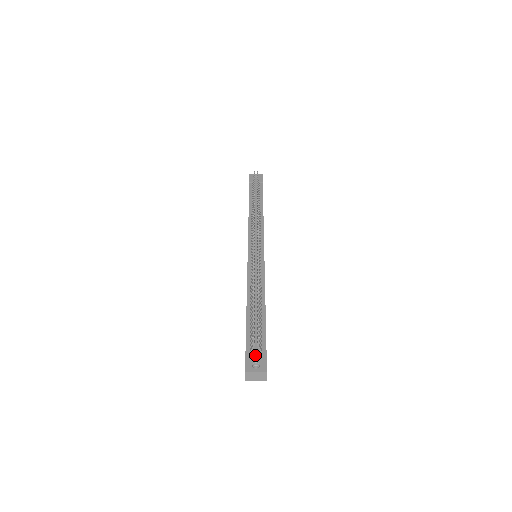
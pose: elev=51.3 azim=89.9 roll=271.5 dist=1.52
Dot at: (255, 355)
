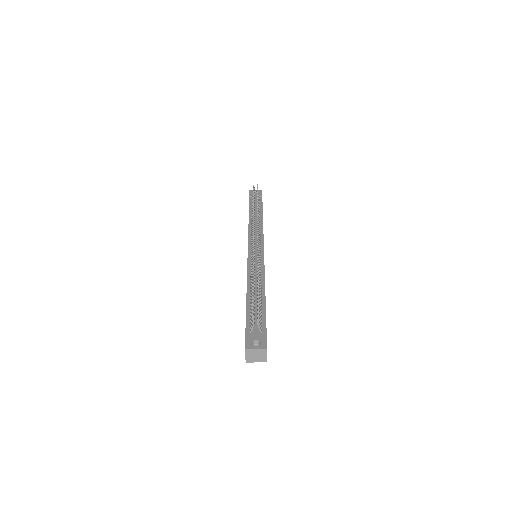
Dot at: (255, 335)
